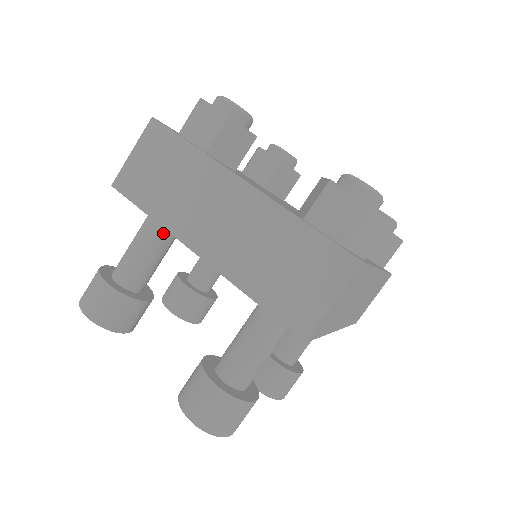
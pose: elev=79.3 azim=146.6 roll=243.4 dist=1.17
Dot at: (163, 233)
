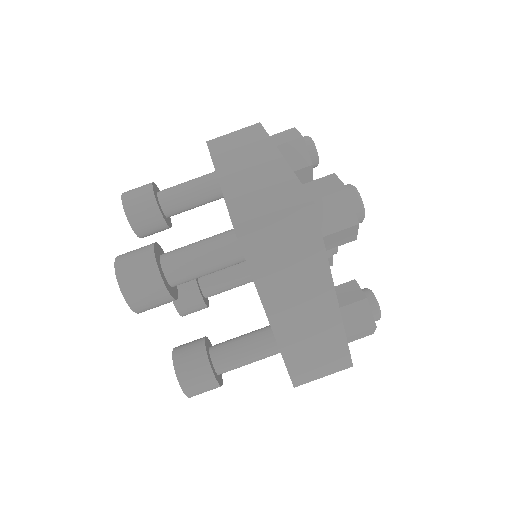
Dot at: (210, 183)
